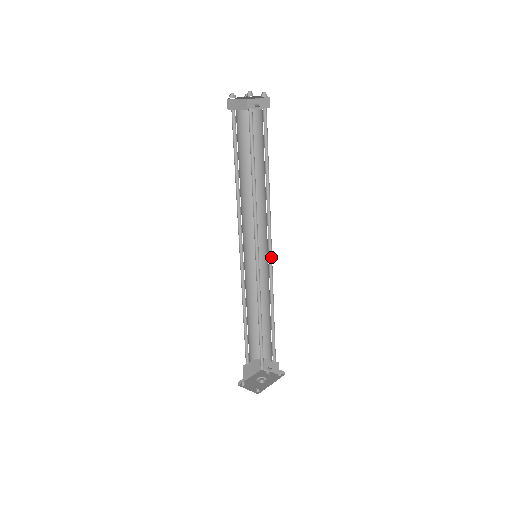
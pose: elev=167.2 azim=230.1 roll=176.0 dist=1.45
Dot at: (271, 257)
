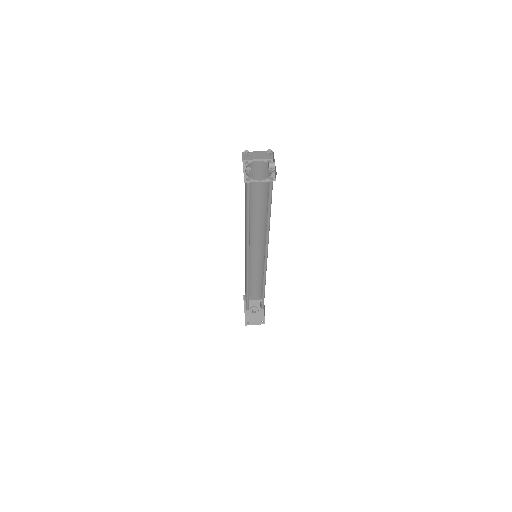
Dot at: occluded
